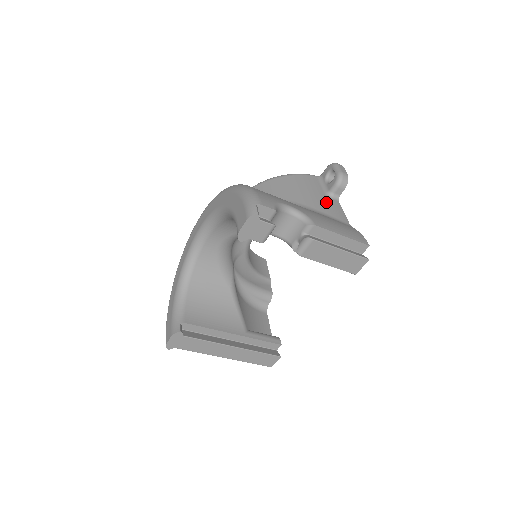
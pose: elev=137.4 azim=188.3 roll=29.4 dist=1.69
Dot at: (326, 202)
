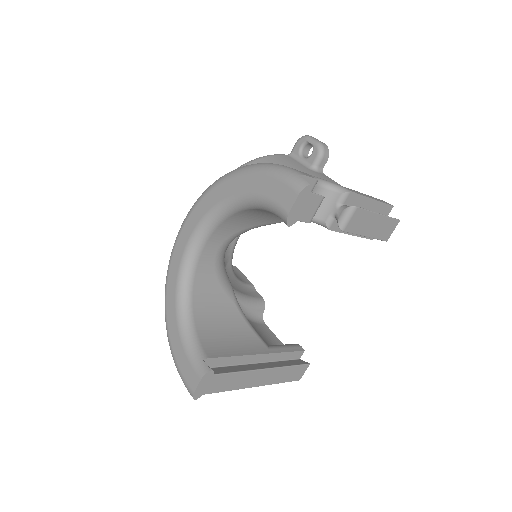
Dot at: (318, 176)
